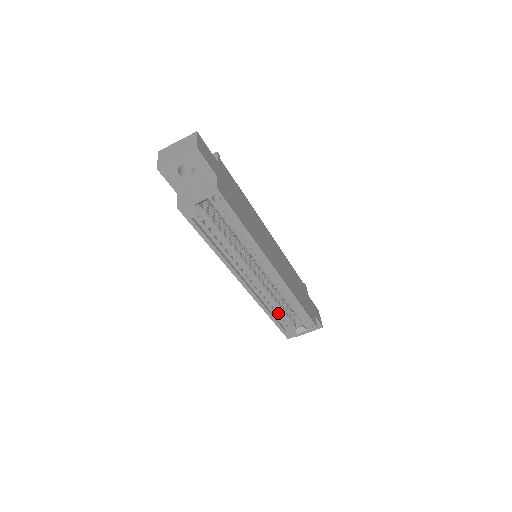
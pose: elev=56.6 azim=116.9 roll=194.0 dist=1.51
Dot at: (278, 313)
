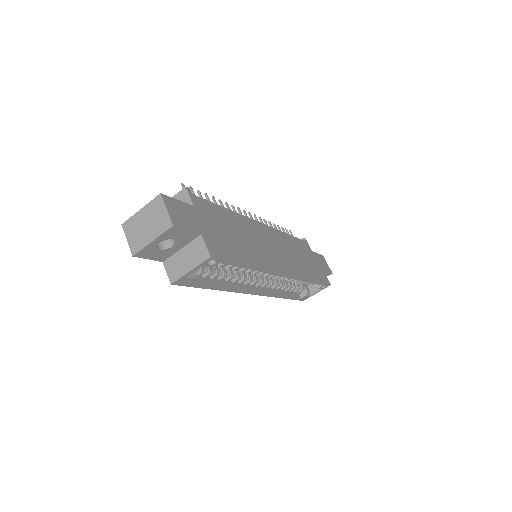
Dot at: (290, 290)
